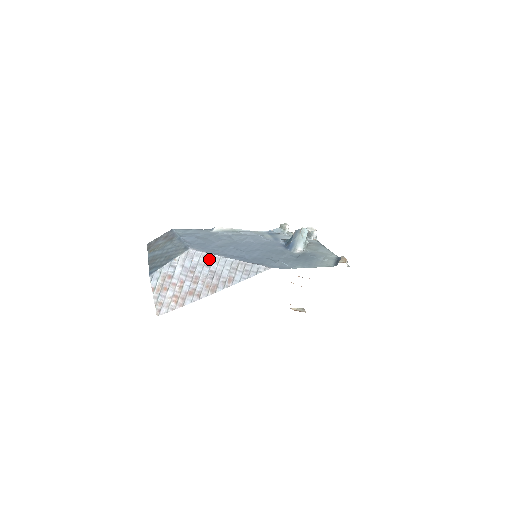
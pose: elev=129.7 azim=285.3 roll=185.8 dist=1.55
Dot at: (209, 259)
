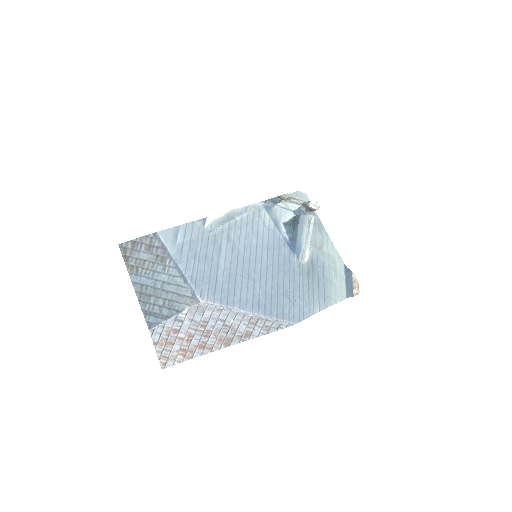
Dot at: (224, 313)
